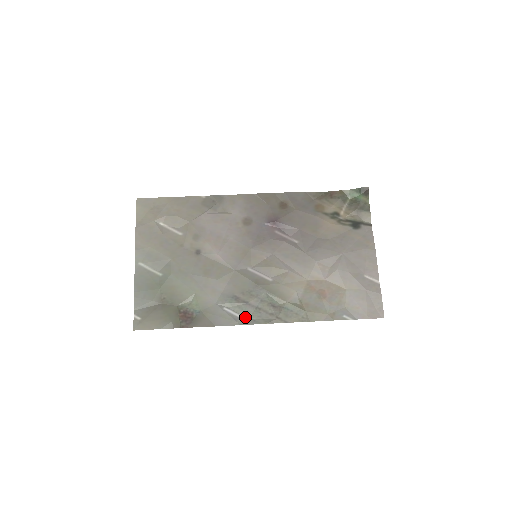
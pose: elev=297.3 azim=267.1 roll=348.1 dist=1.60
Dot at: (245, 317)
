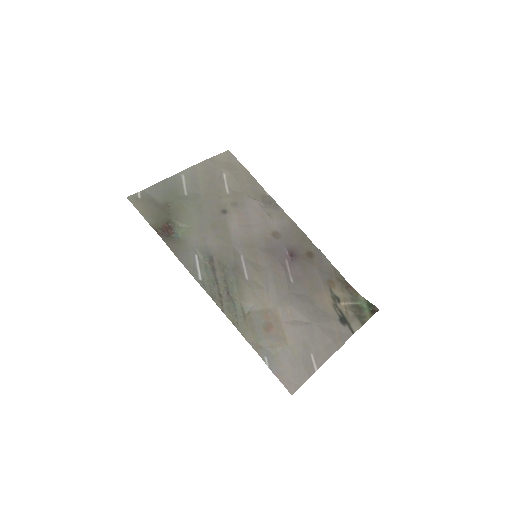
Dot at: (201, 276)
